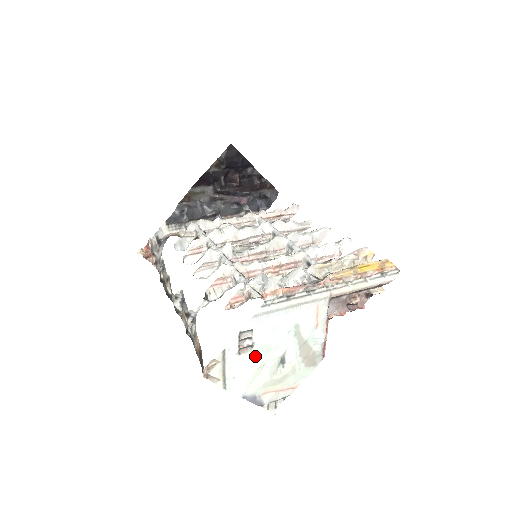
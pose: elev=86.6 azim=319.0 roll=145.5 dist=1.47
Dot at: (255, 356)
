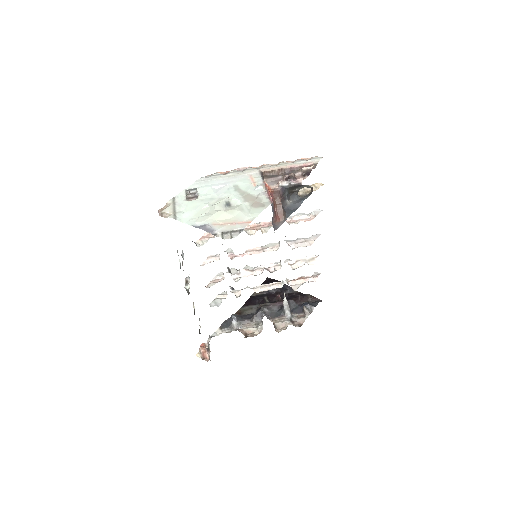
Dot at: (201, 201)
